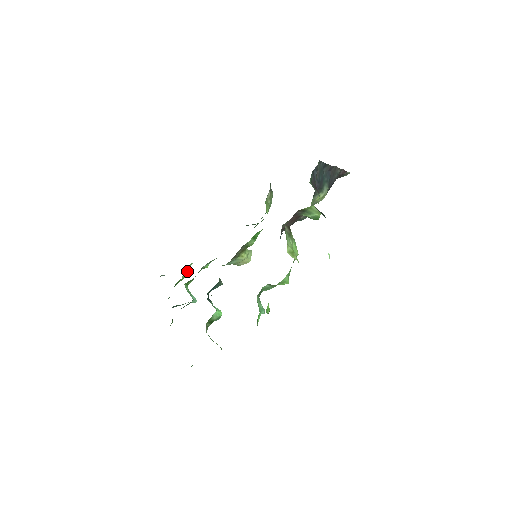
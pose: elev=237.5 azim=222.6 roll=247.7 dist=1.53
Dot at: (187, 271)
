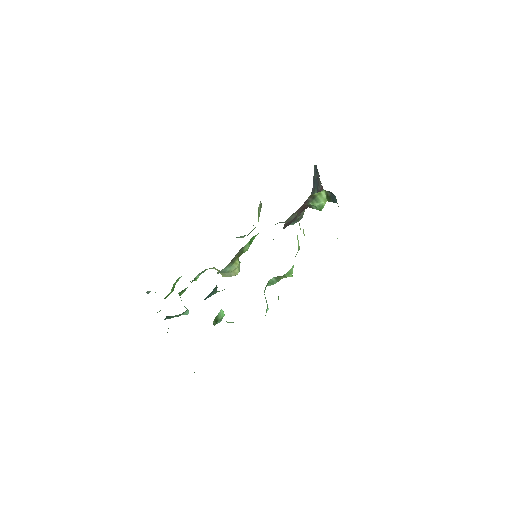
Dot at: (174, 286)
